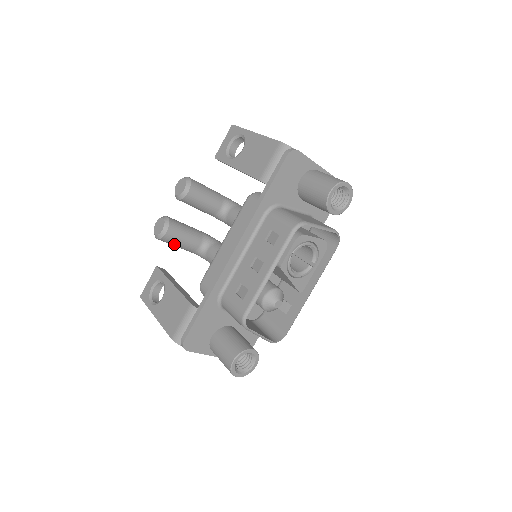
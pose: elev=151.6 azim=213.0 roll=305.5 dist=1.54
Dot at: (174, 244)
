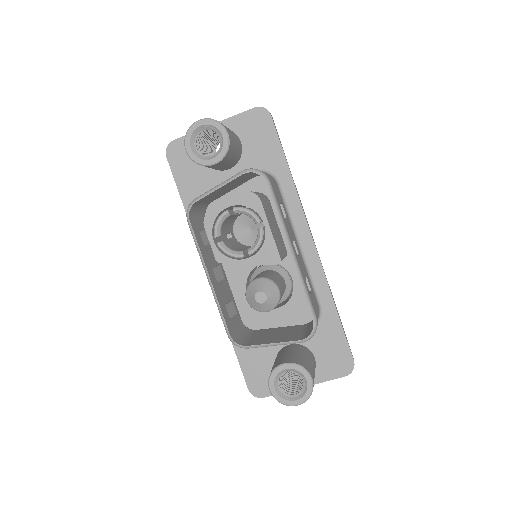
Dot at: occluded
